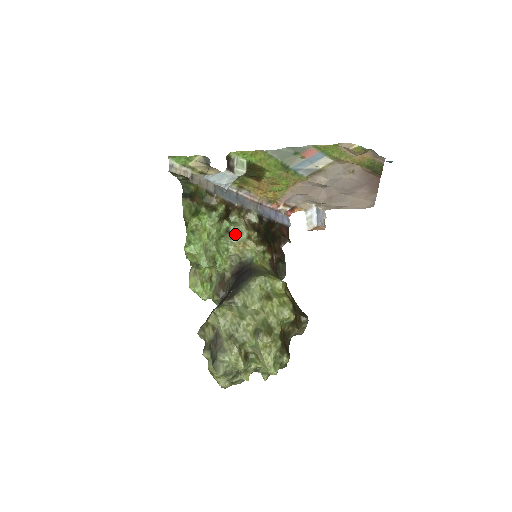
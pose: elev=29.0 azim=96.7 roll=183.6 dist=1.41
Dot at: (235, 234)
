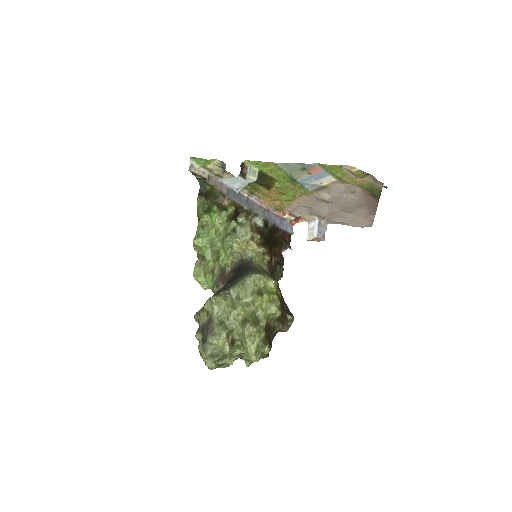
Dot at: (240, 234)
